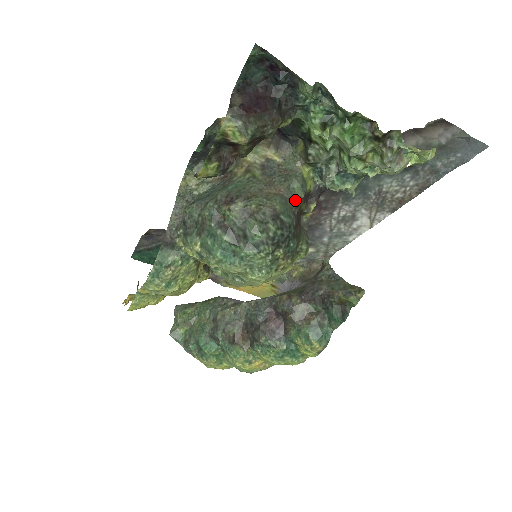
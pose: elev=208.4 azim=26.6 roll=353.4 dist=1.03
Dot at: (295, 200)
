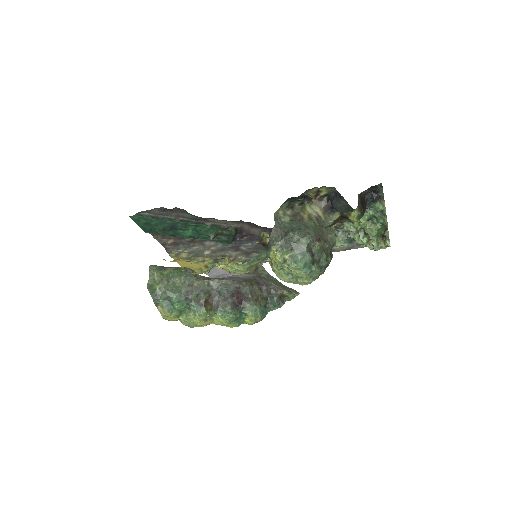
Dot at: (332, 246)
